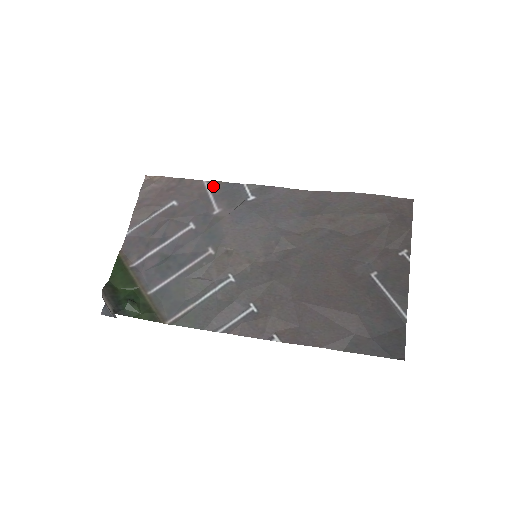
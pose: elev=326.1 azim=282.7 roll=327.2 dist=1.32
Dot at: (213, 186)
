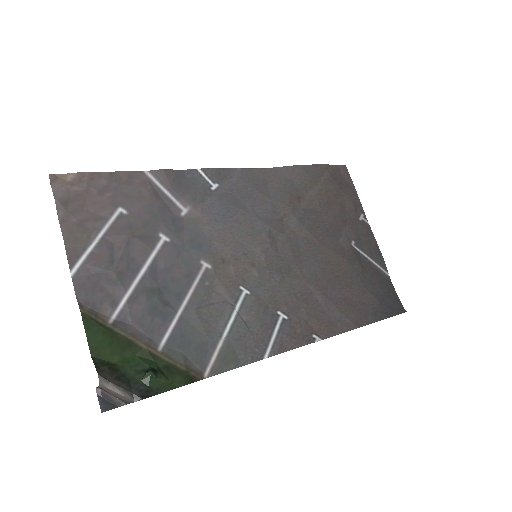
Dot at: (162, 177)
